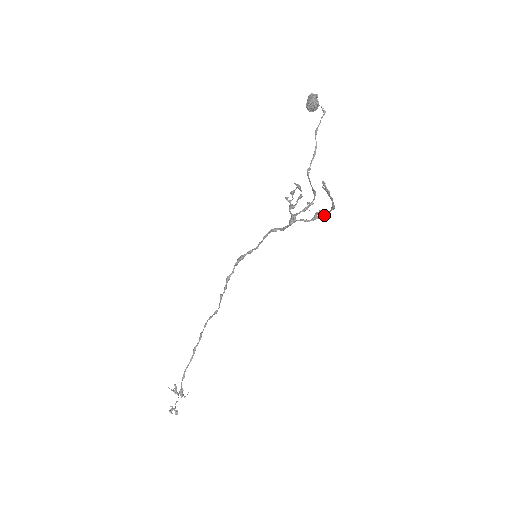
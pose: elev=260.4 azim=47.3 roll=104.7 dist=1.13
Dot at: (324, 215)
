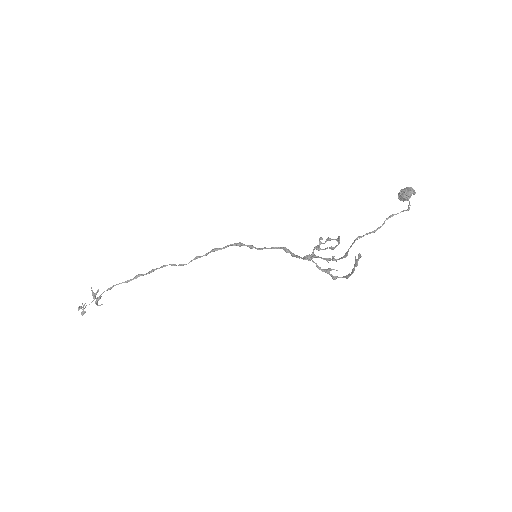
Dot at: occluded
